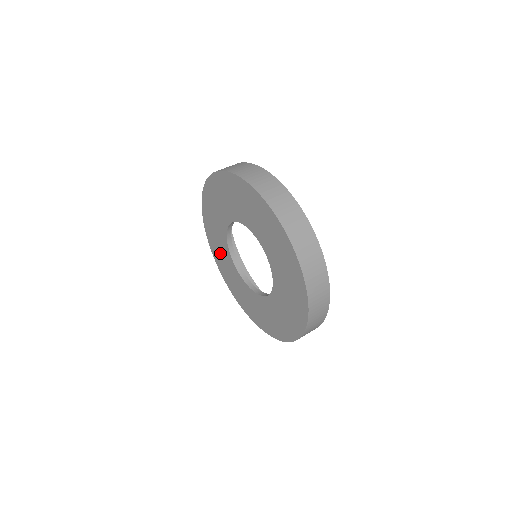
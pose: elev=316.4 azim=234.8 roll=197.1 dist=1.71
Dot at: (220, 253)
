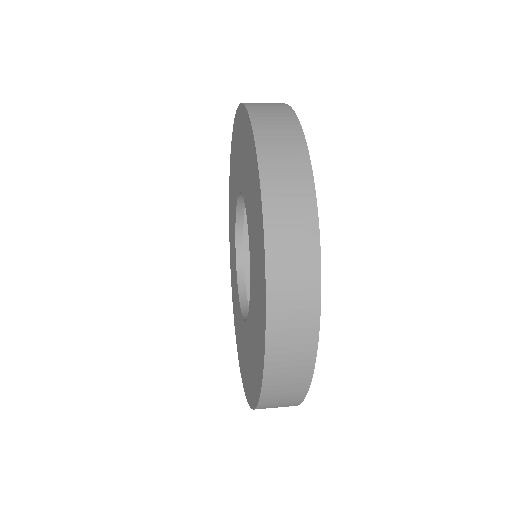
Dot at: (242, 353)
